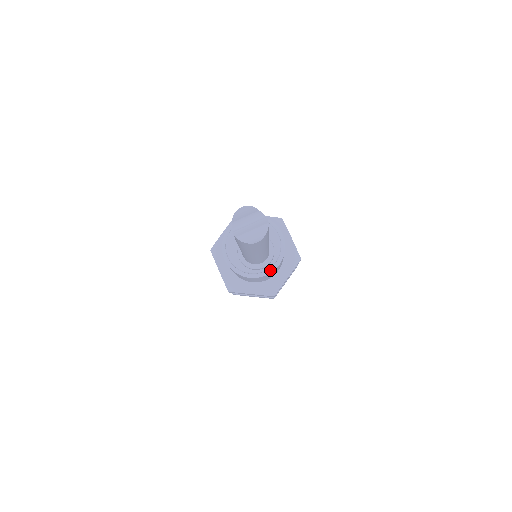
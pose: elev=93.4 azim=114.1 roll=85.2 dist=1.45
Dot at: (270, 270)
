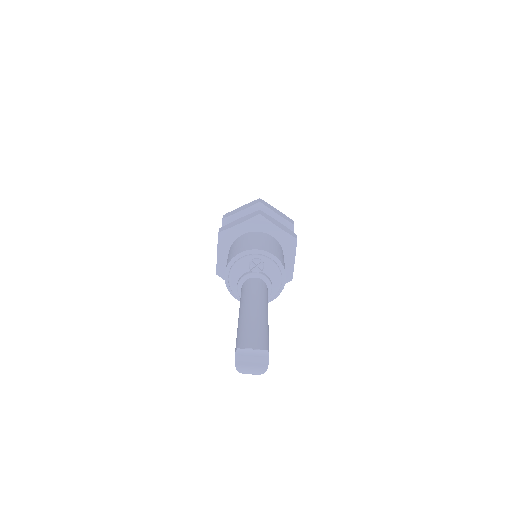
Dot at: occluded
